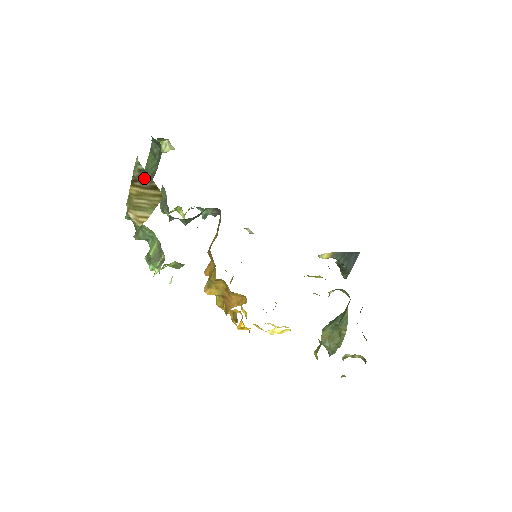
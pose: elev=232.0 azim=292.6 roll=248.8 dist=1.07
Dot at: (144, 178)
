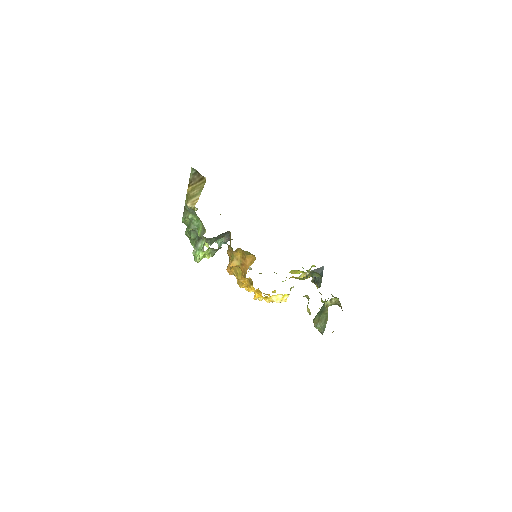
Dot at: (196, 177)
